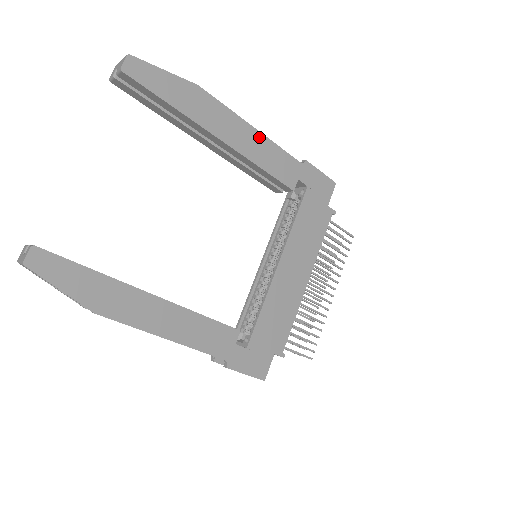
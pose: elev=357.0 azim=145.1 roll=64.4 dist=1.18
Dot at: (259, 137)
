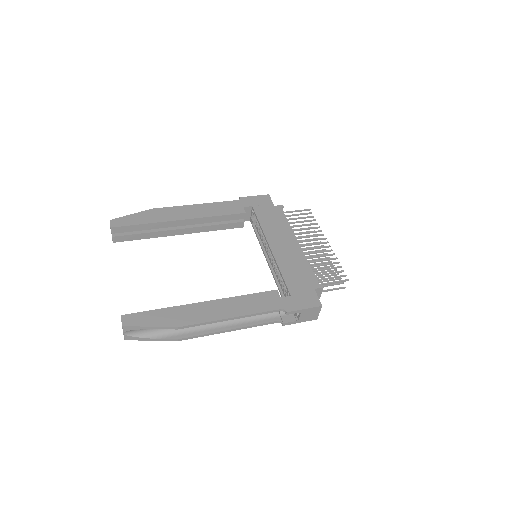
Dot at: (203, 206)
